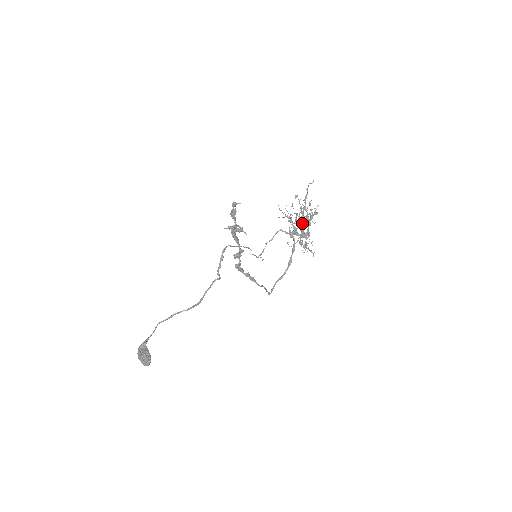
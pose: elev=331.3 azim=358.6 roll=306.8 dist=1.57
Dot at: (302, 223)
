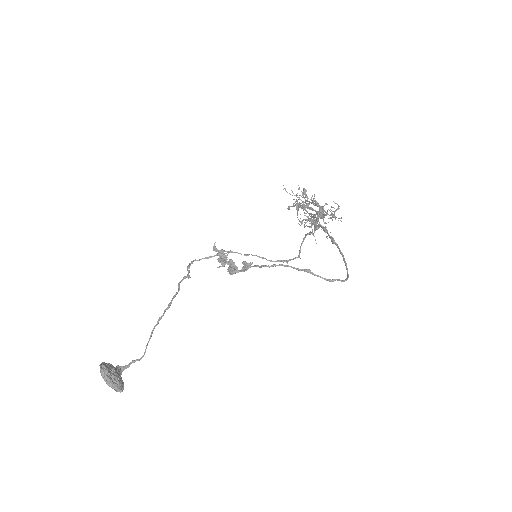
Dot at: (298, 207)
